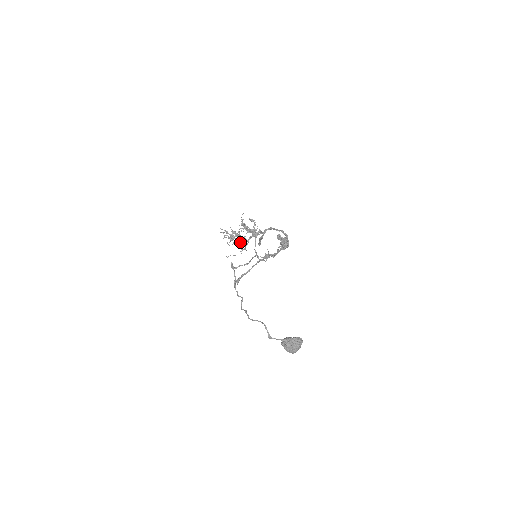
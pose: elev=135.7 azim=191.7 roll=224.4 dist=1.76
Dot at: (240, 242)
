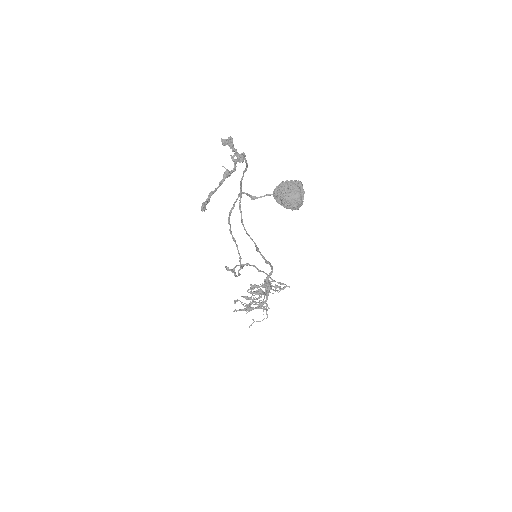
Dot at: (257, 302)
